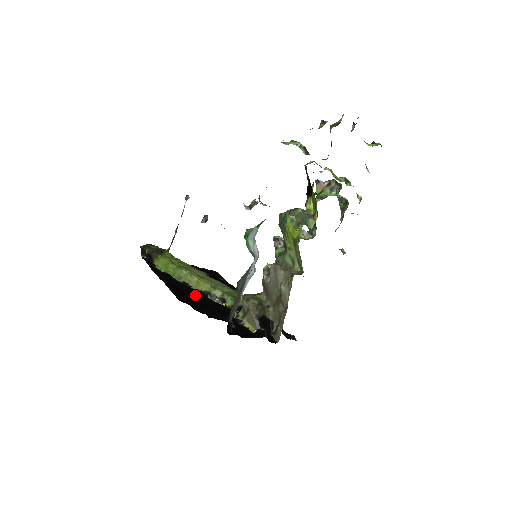
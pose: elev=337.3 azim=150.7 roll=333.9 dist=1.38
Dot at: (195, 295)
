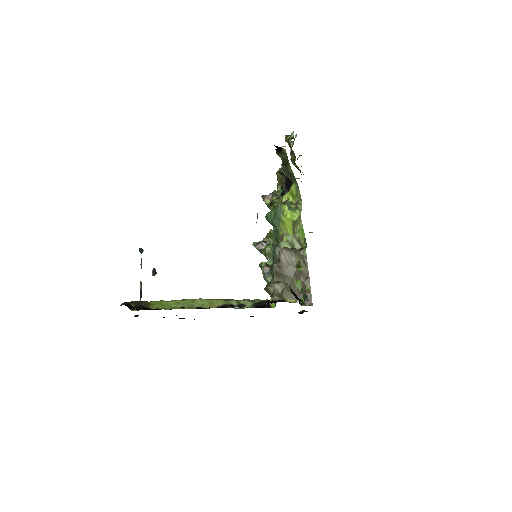
Dot at: occluded
